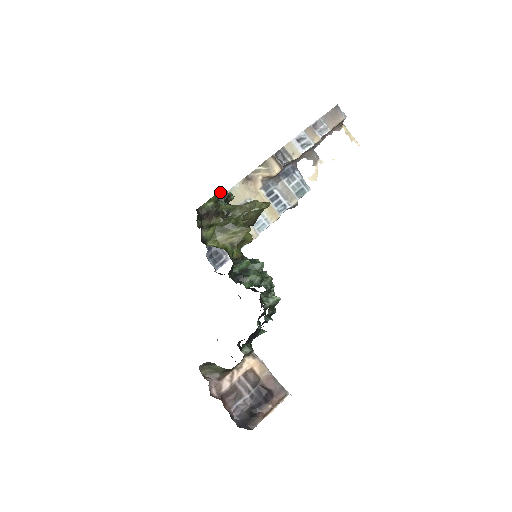
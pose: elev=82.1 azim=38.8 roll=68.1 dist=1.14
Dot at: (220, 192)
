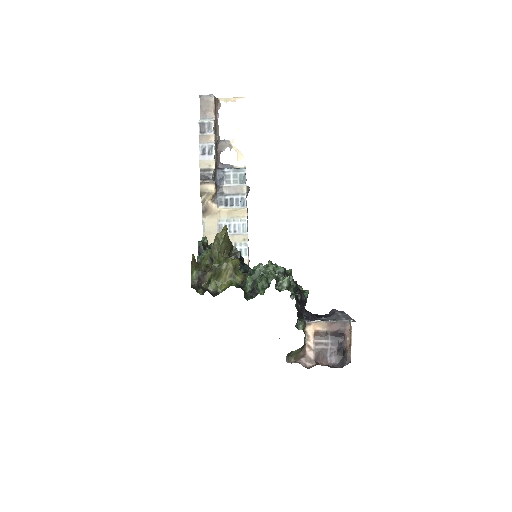
Dot at: (192, 259)
